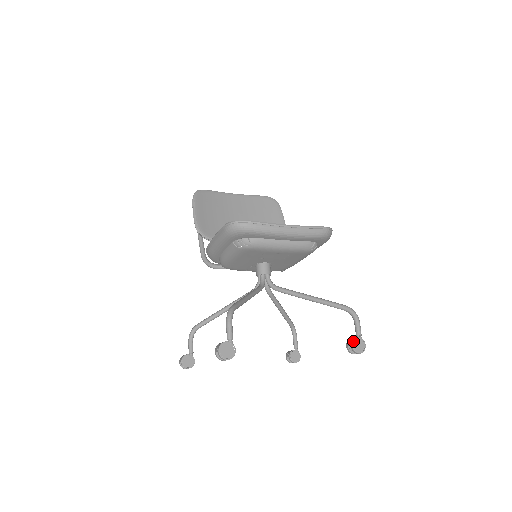
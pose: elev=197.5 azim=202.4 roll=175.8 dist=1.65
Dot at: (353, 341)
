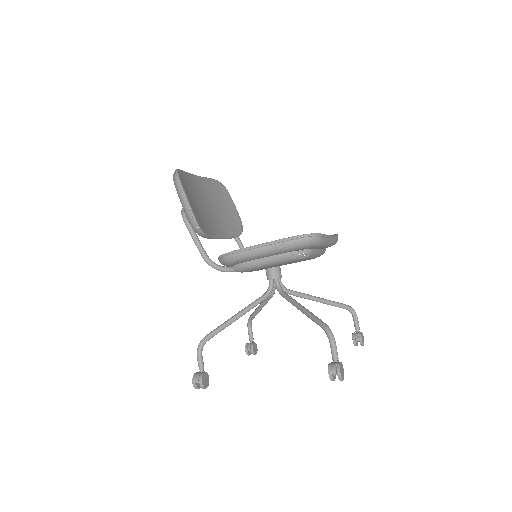
Dot at: (361, 336)
